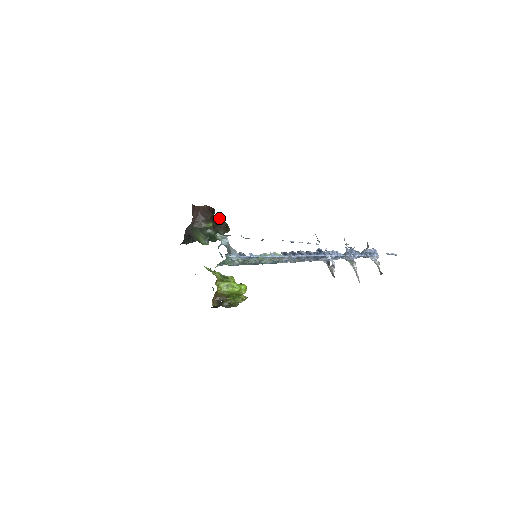
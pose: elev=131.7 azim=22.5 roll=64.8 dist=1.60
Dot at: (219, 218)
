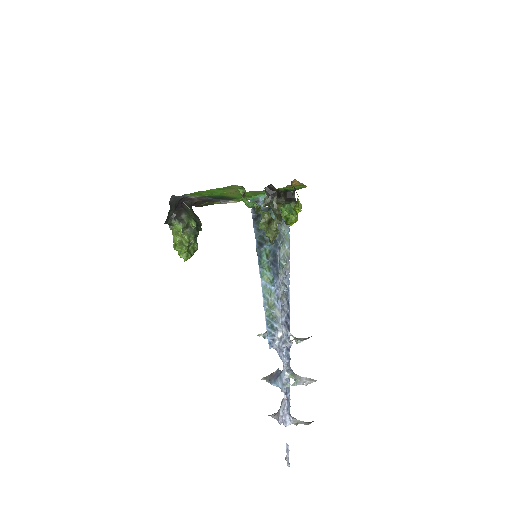
Dot at: occluded
